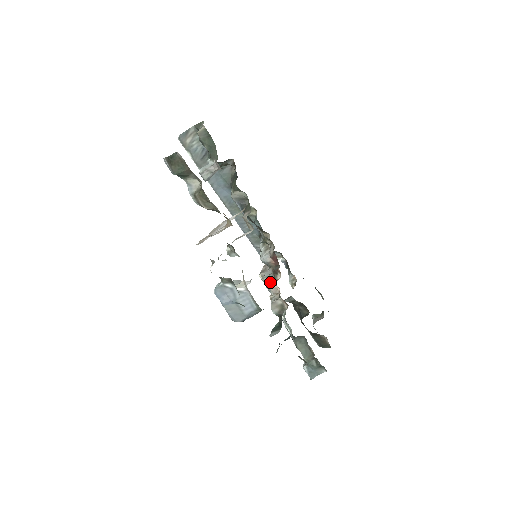
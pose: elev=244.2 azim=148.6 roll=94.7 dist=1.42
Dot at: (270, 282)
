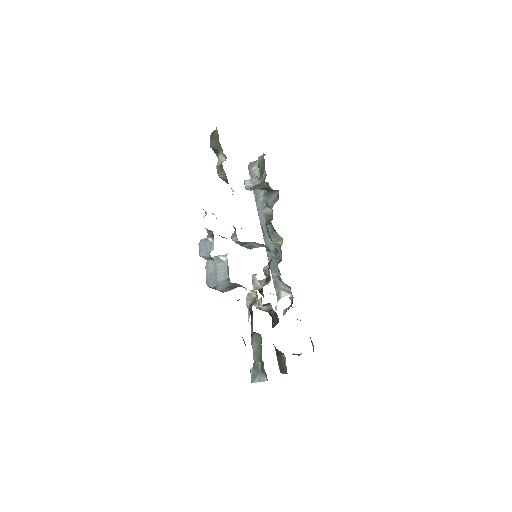
Dot at: (256, 278)
